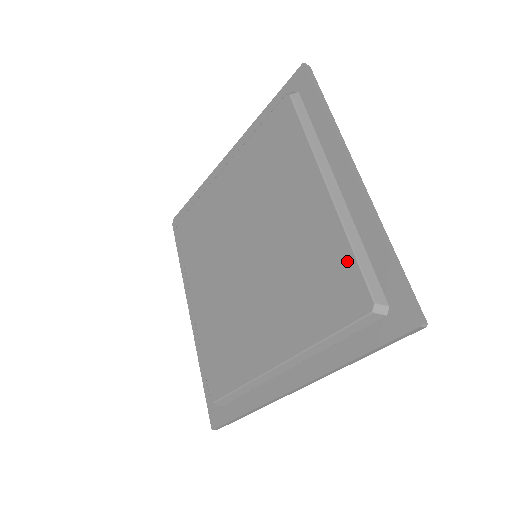
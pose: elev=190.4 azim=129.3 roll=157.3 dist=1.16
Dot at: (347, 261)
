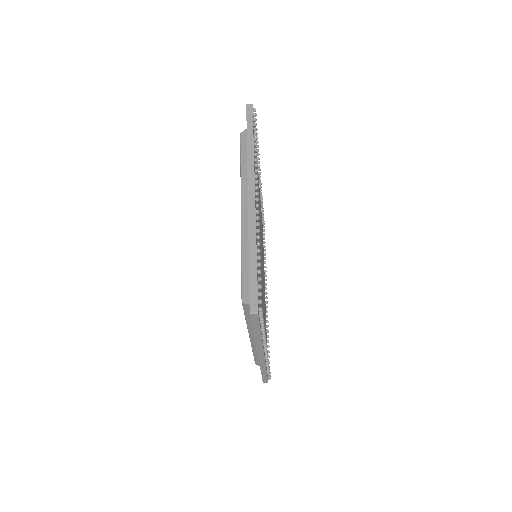
Dot at: occluded
